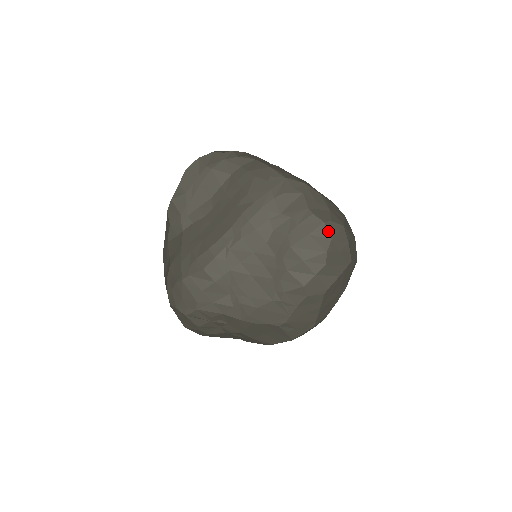
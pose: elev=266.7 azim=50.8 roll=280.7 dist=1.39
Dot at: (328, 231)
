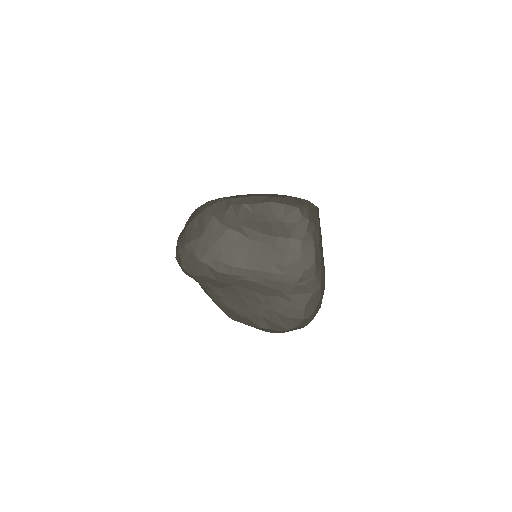
Dot at: (301, 323)
